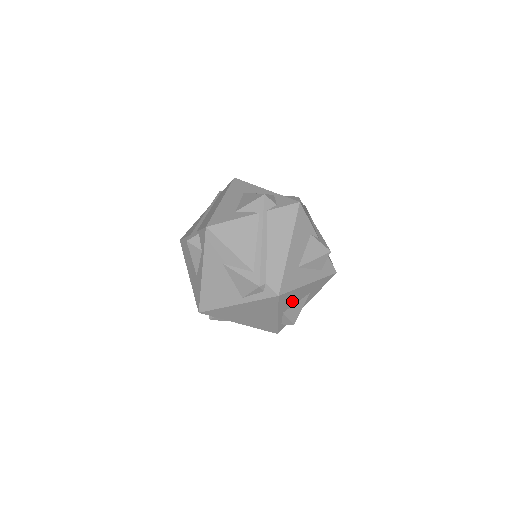
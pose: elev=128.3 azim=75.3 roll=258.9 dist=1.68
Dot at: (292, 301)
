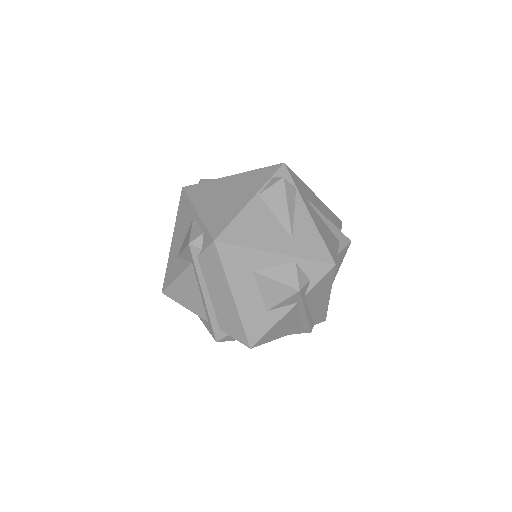
Dot at: occluded
